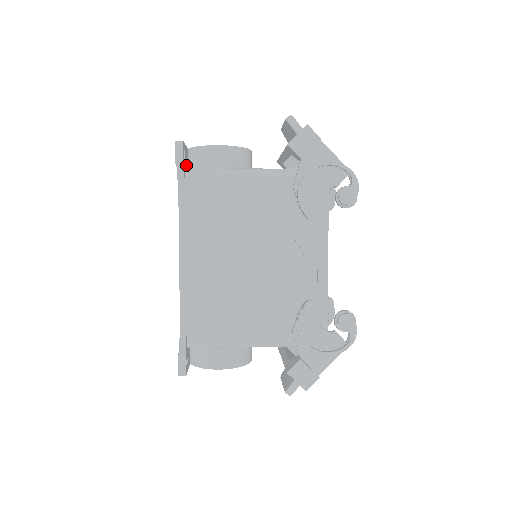
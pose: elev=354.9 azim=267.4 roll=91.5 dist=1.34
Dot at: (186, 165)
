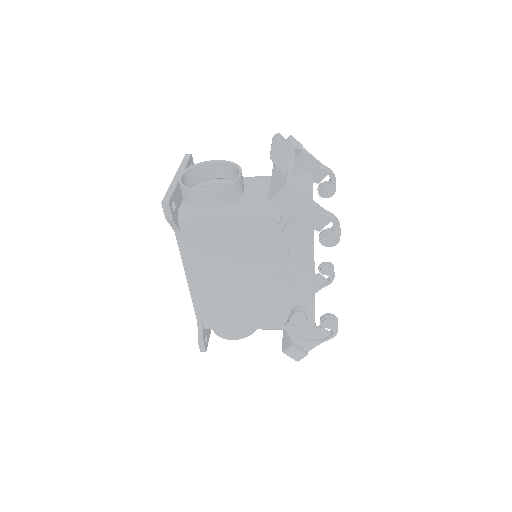
Dot at: (178, 205)
